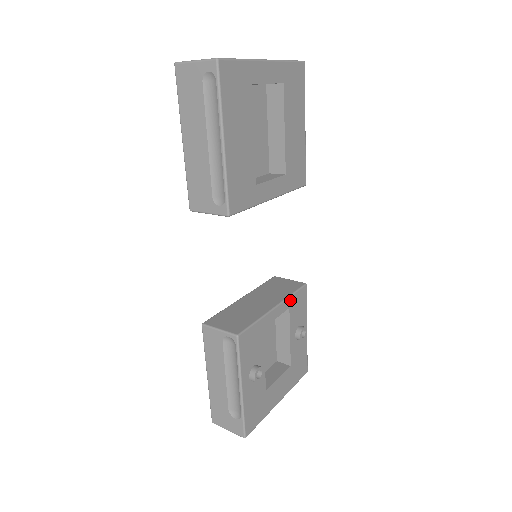
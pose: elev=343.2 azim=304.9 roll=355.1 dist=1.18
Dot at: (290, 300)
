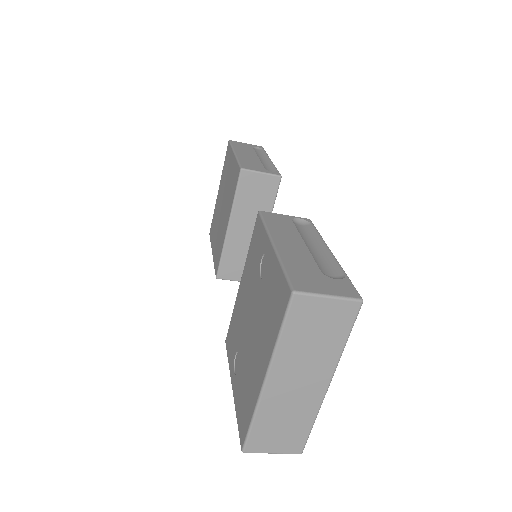
Dot at: occluded
